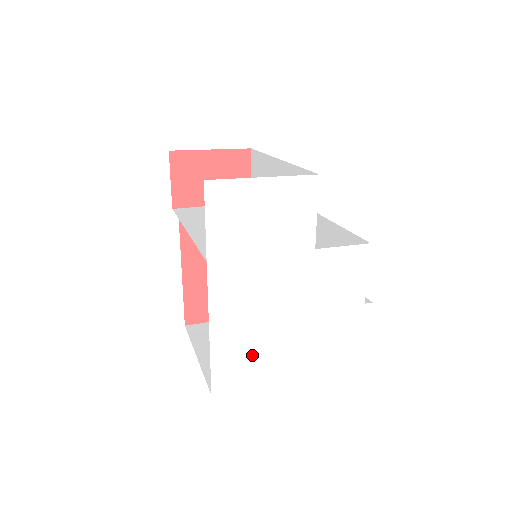
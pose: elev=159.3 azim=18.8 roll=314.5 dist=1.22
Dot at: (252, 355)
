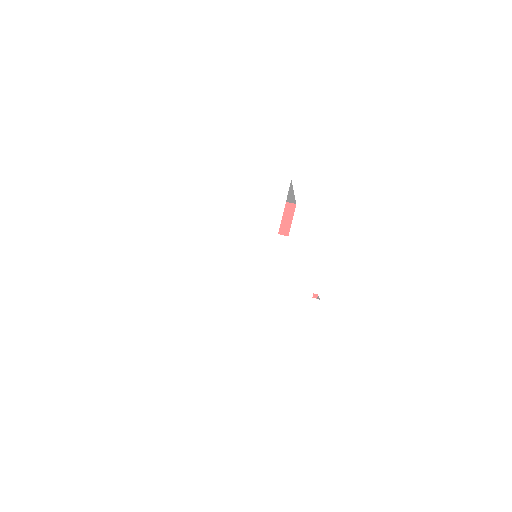
Dot at: (211, 302)
